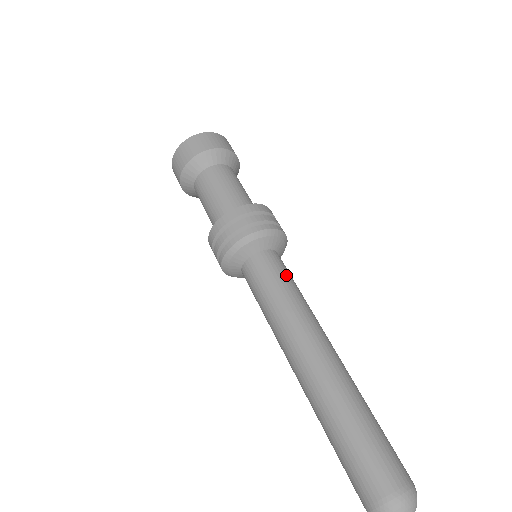
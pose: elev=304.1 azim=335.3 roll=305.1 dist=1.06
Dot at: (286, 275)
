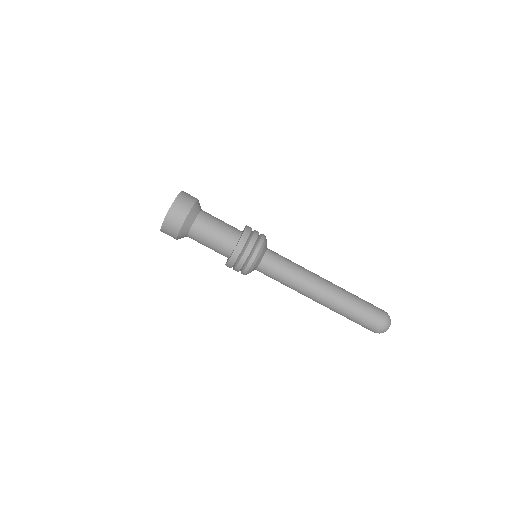
Dot at: (283, 262)
